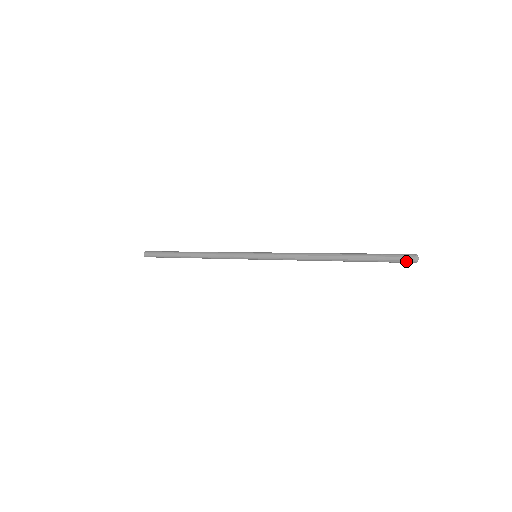
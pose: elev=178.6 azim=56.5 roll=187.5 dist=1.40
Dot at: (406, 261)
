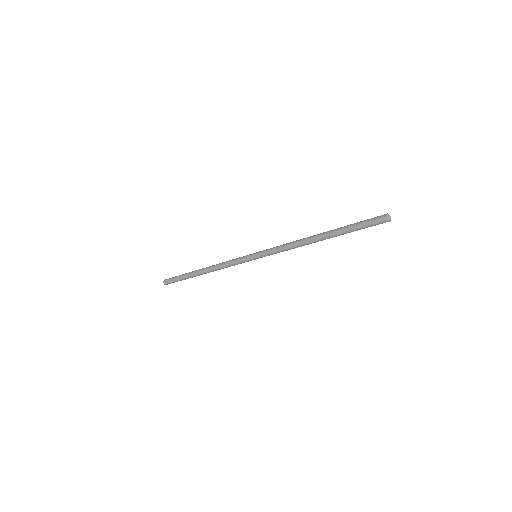
Dot at: (380, 221)
